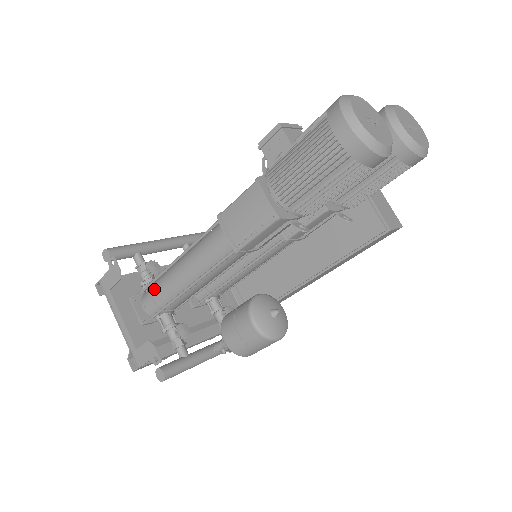
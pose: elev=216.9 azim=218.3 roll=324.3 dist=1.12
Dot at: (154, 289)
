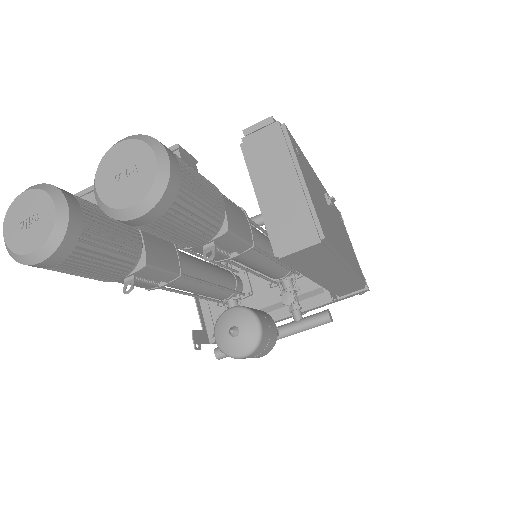
Dot at: occluded
